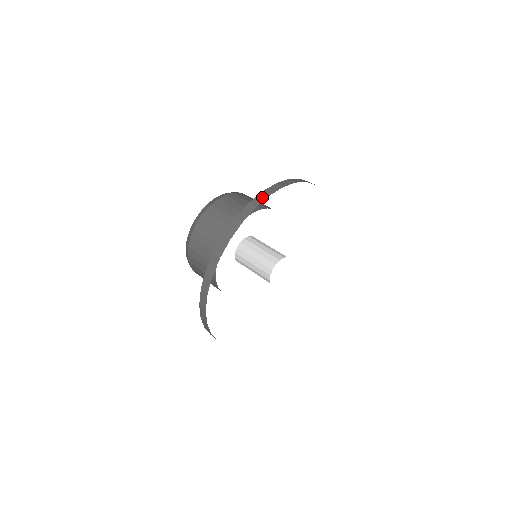
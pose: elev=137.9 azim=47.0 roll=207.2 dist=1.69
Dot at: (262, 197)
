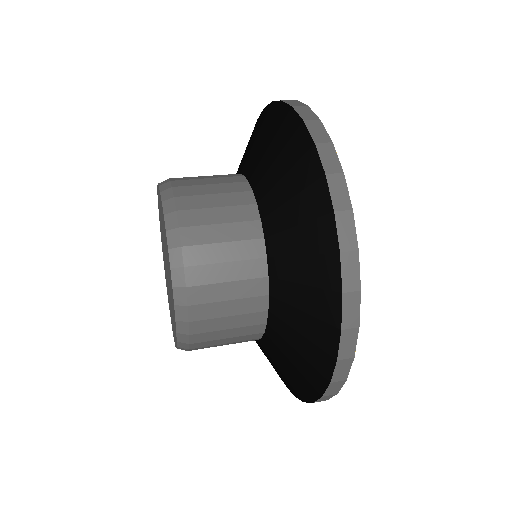
Dot at: occluded
